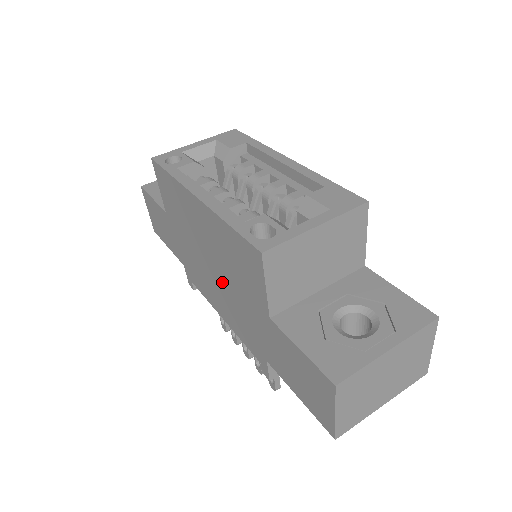
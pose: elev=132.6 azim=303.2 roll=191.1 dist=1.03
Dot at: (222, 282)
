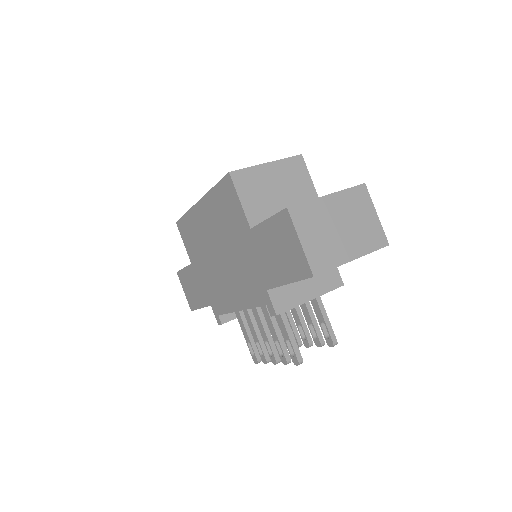
Dot at: (227, 260)
